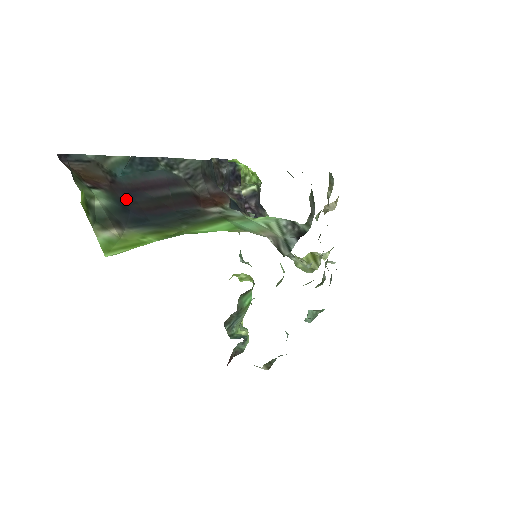
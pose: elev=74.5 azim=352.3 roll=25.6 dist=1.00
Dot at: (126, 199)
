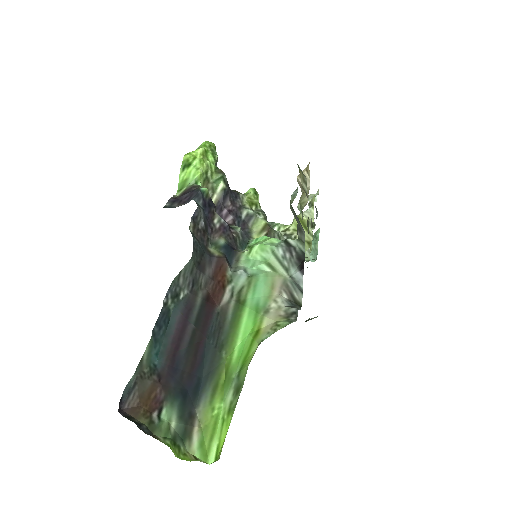
Dot at: (177, 380)
